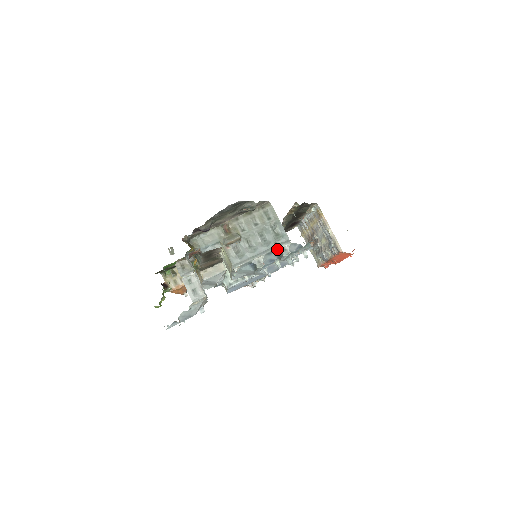
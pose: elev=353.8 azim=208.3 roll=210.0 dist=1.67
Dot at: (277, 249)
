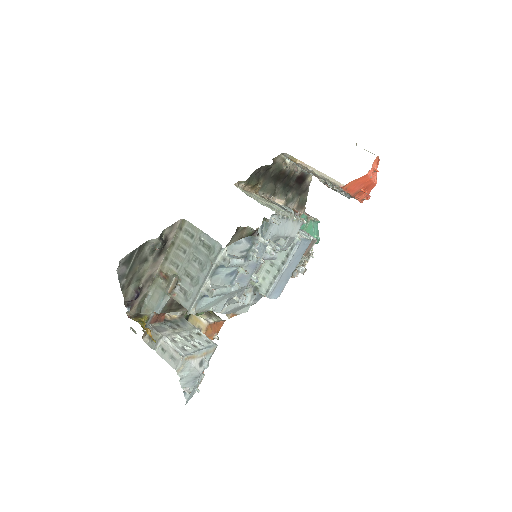
Dot at: (217, 264)
